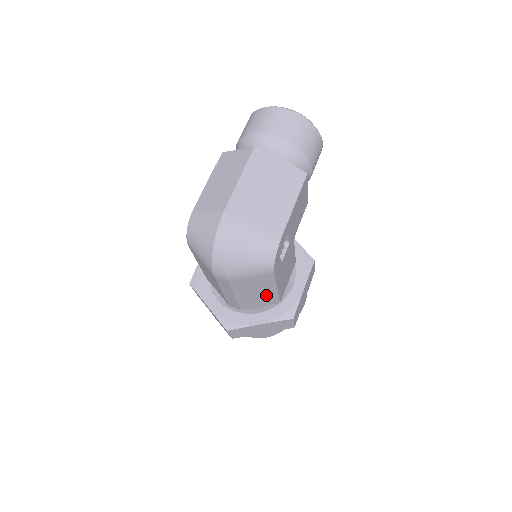
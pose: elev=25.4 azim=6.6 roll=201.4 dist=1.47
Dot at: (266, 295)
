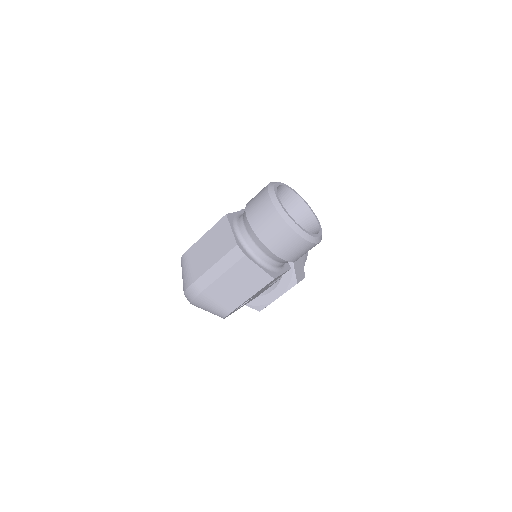
Dot at: occluded
